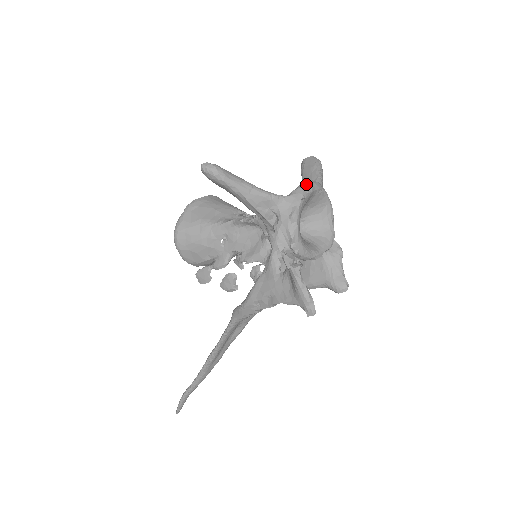
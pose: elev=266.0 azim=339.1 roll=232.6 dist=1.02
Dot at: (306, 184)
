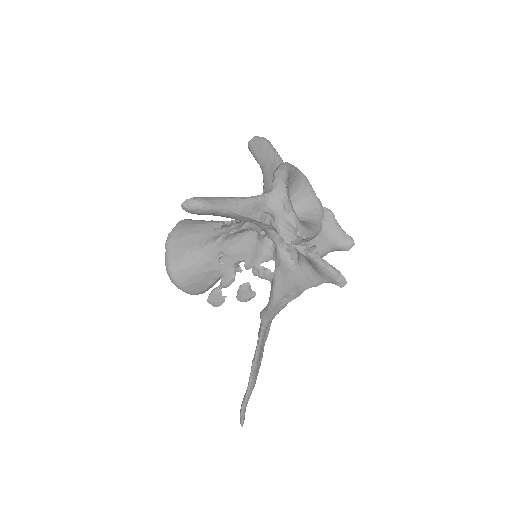
Dot at: (280, 171)
